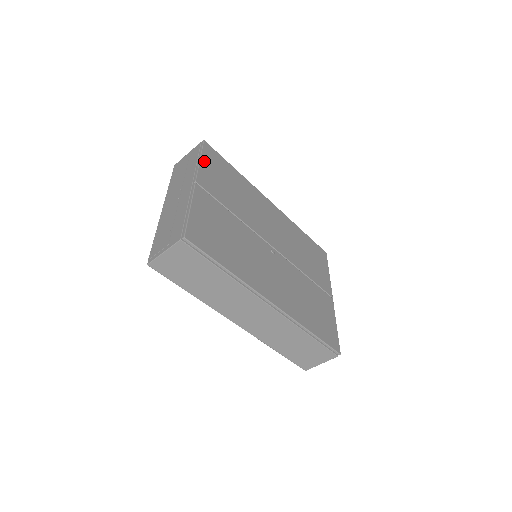
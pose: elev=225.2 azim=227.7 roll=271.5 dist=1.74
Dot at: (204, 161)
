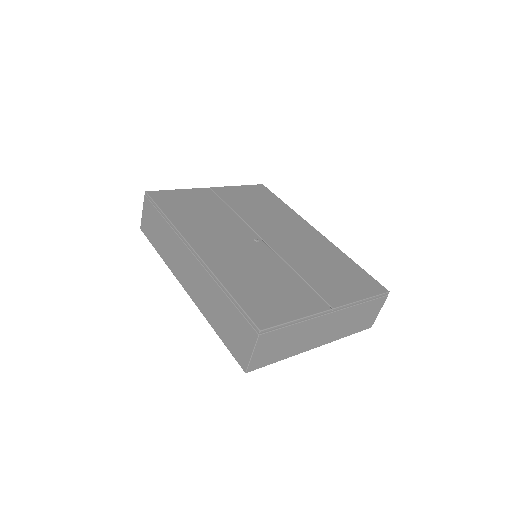
Dot at: (242, 188)
